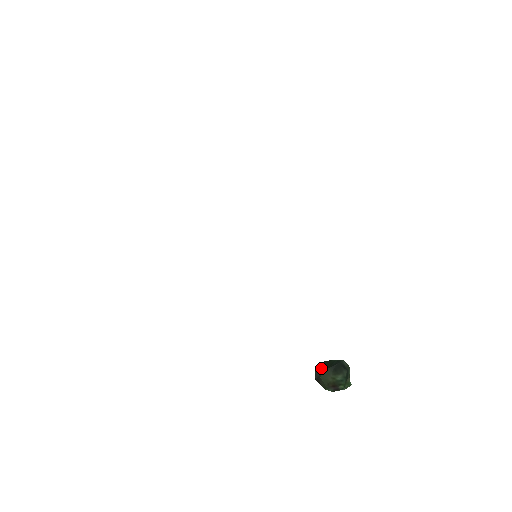
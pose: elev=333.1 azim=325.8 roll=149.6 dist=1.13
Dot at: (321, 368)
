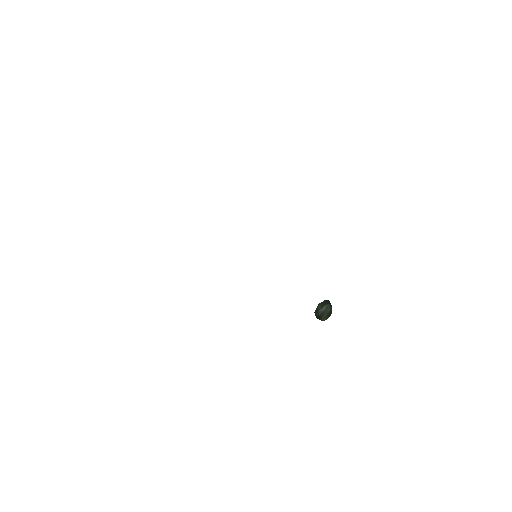
Dot at: (322, 306)
